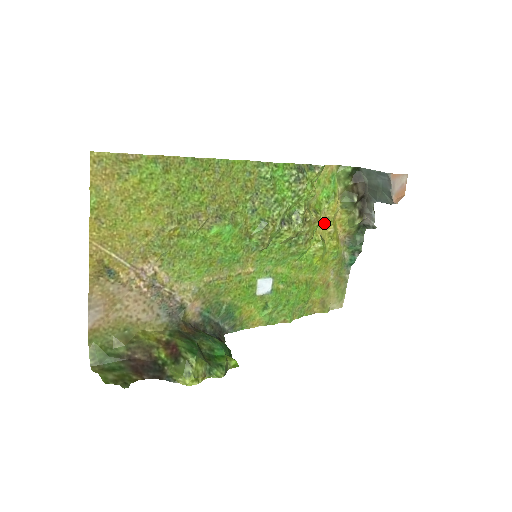
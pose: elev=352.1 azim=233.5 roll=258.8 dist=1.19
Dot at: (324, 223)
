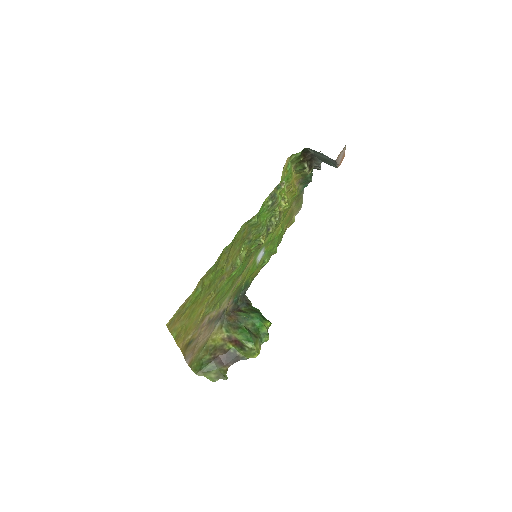
Dot at: (286, 191)
